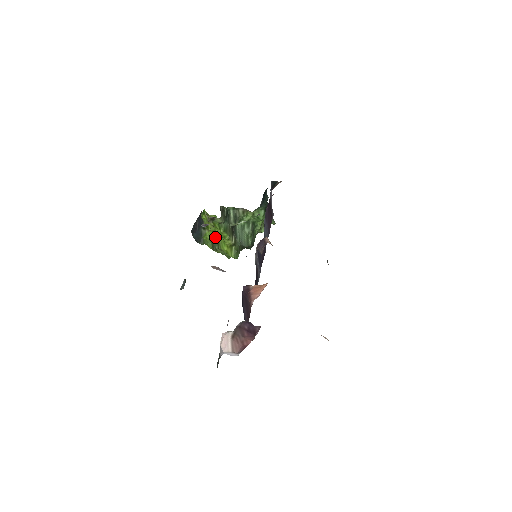
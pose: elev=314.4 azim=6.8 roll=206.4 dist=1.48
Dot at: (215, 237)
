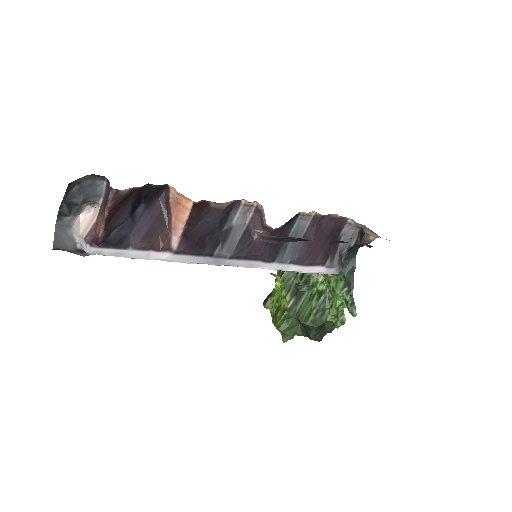
Dot at: occluded
